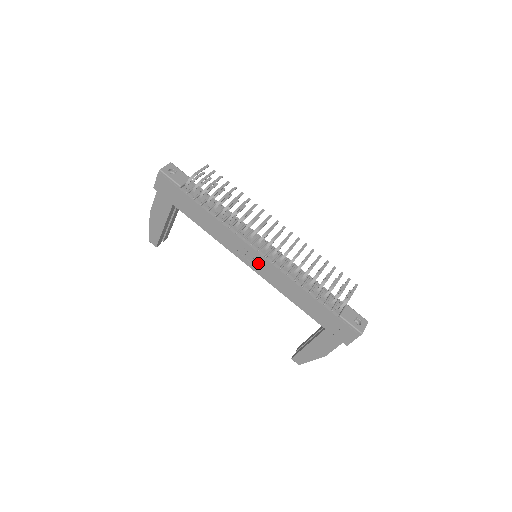
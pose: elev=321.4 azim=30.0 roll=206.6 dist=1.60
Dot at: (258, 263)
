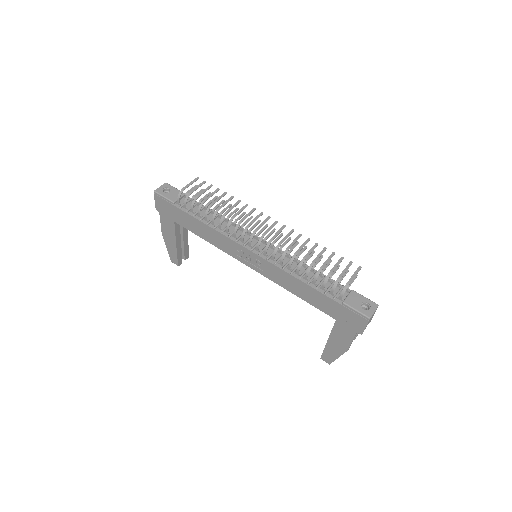
Dot at: (256, 262)
